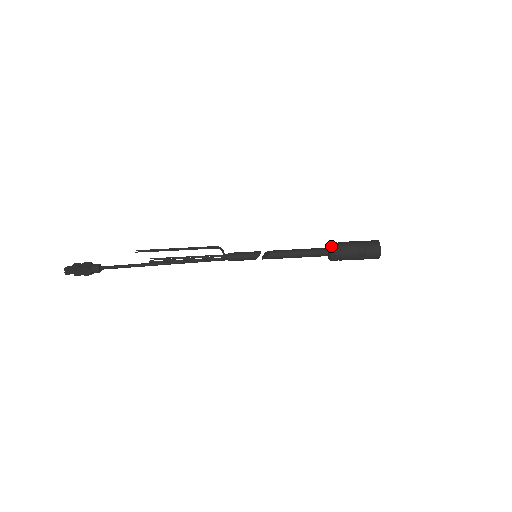
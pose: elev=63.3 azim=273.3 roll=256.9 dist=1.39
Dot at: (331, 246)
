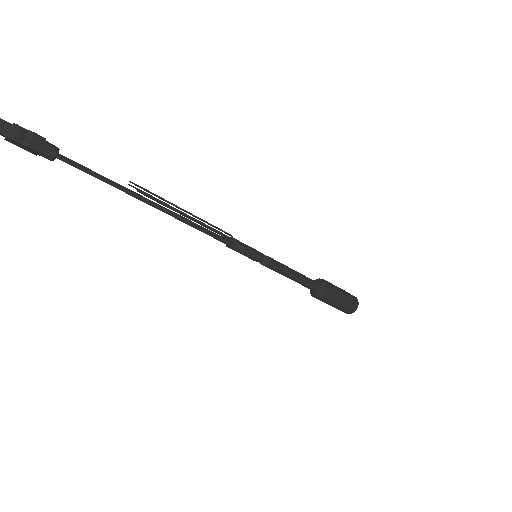
Dot at: (325, 291)
